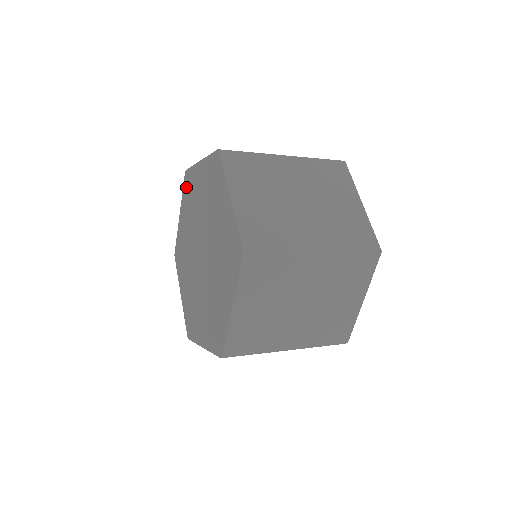
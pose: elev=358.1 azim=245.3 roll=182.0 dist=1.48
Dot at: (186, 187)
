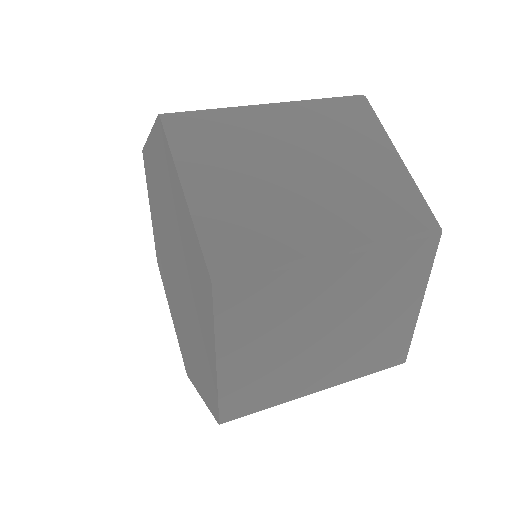
Dot at: (147, 174)
